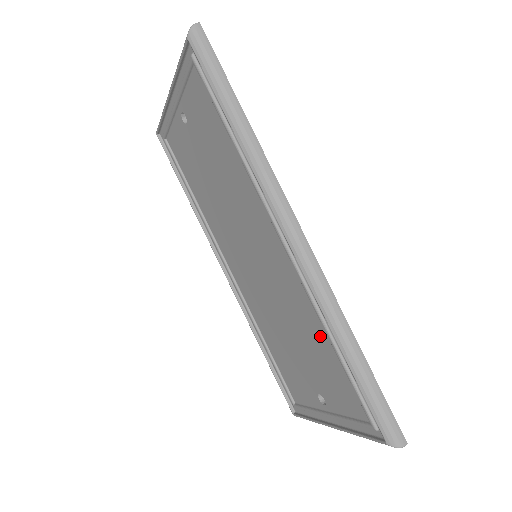
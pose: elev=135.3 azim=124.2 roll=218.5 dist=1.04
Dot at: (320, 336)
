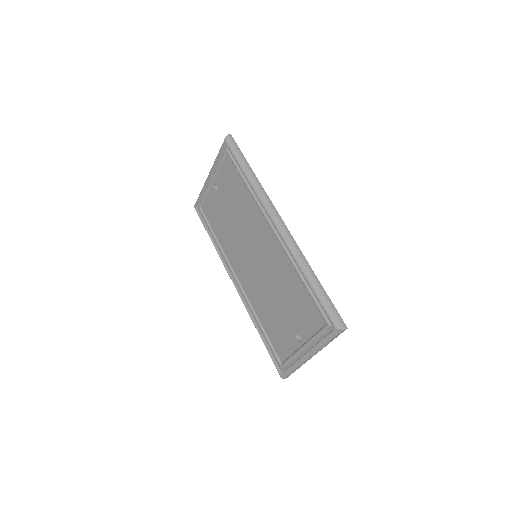
Dot at: (295, 282)
